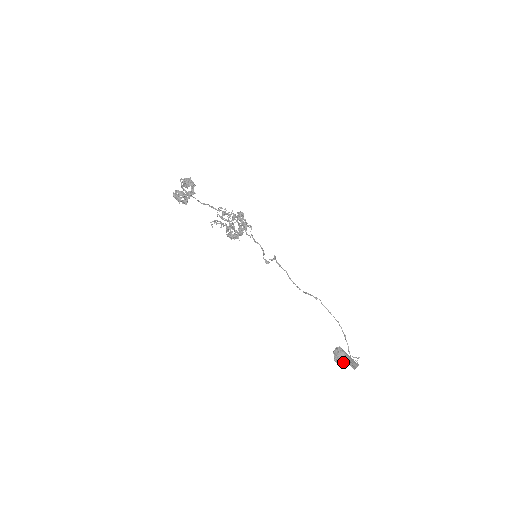
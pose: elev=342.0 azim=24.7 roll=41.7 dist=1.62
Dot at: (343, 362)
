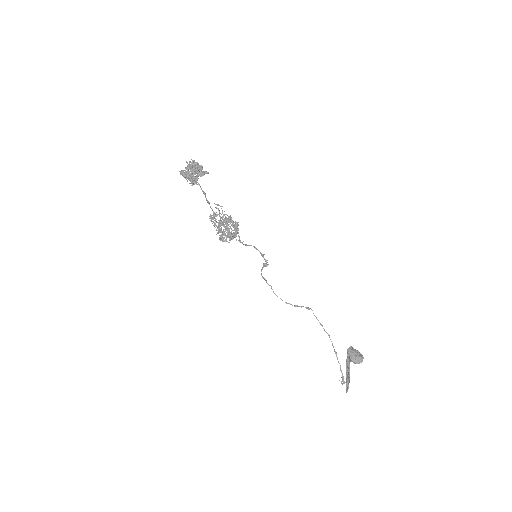
Dot at: (362, 358)
